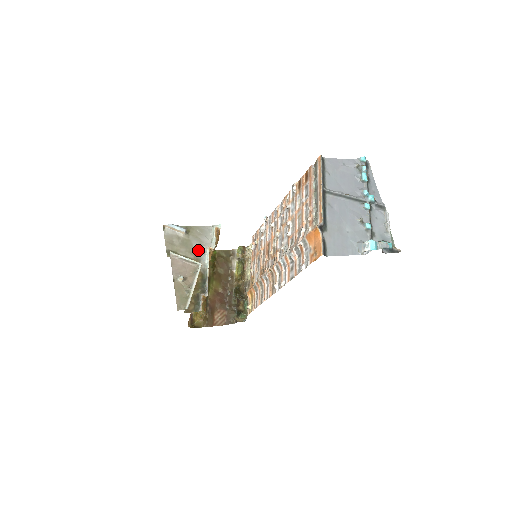
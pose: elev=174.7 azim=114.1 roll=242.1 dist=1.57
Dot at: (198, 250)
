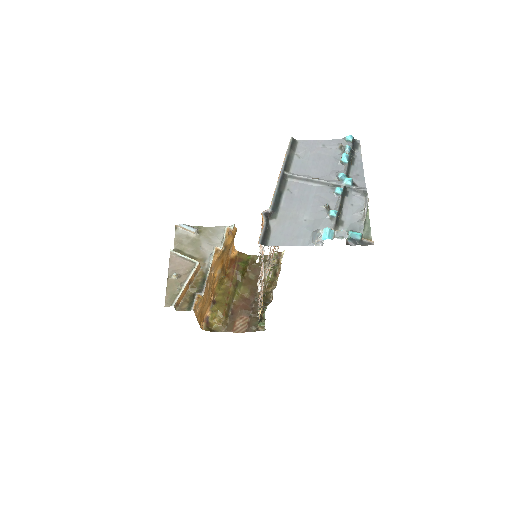
Dot at: (206, 250)
